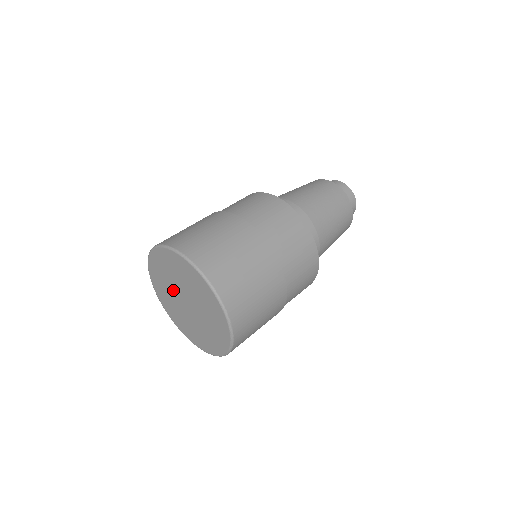
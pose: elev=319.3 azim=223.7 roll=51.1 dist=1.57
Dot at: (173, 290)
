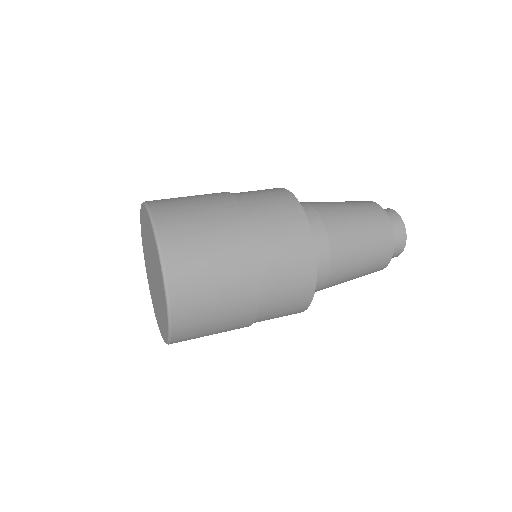
Dot at: (149, 250)
